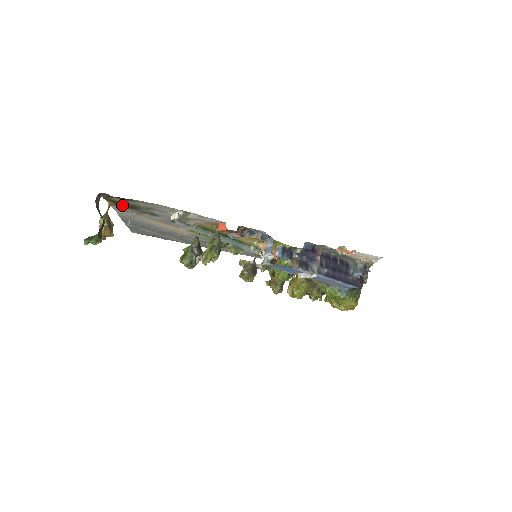
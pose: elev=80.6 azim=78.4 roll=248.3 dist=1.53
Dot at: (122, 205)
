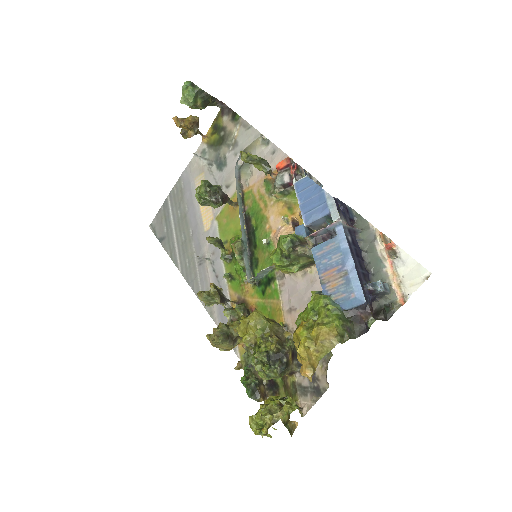
Dot at: (215, 138)
